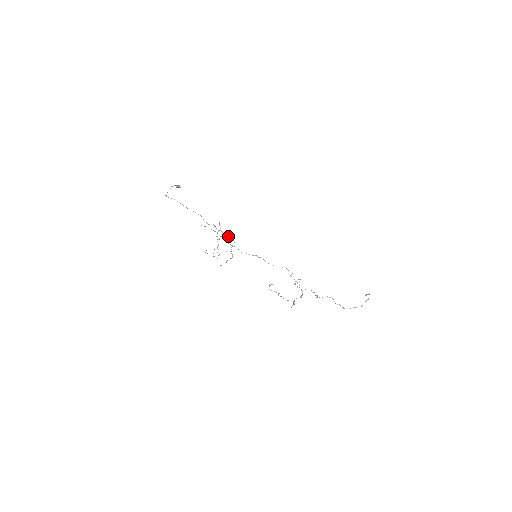
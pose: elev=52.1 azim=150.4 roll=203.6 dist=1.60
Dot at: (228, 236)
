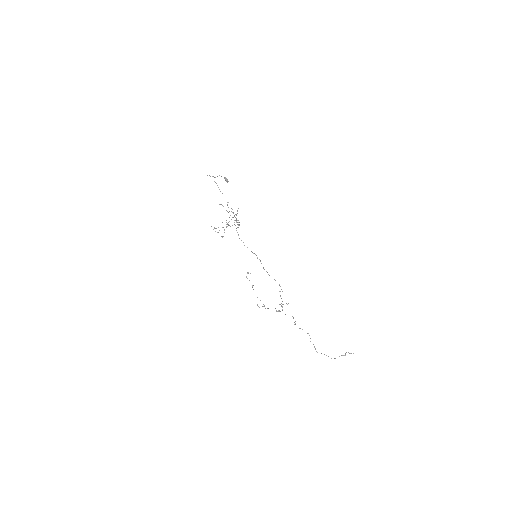
Dot at: occluded
